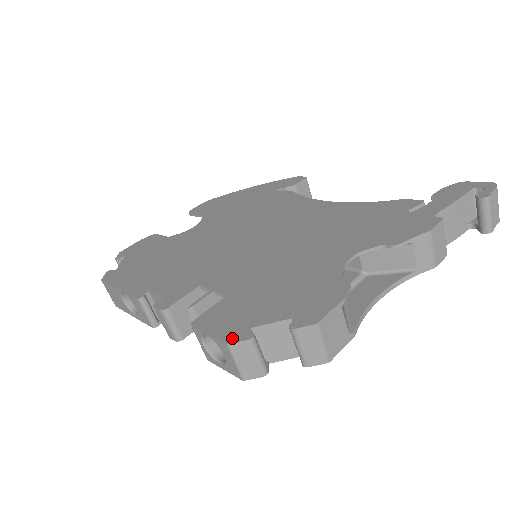
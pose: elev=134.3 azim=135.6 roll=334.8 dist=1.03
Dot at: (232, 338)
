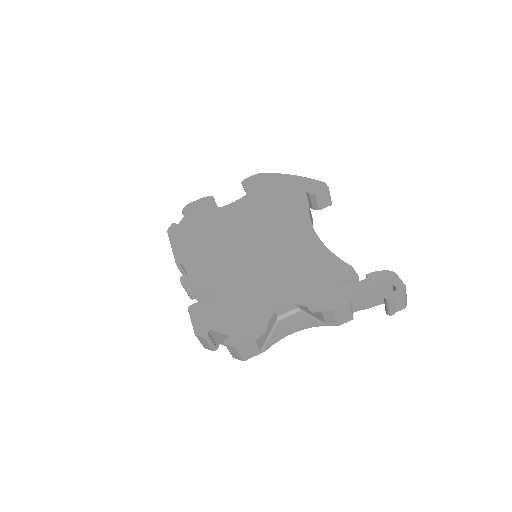
Dot at: (199, 332)
